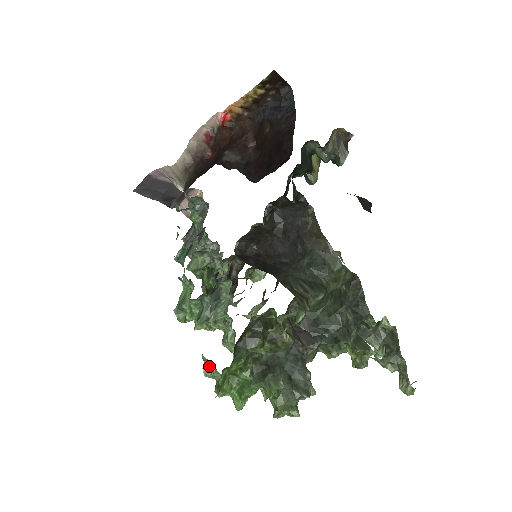
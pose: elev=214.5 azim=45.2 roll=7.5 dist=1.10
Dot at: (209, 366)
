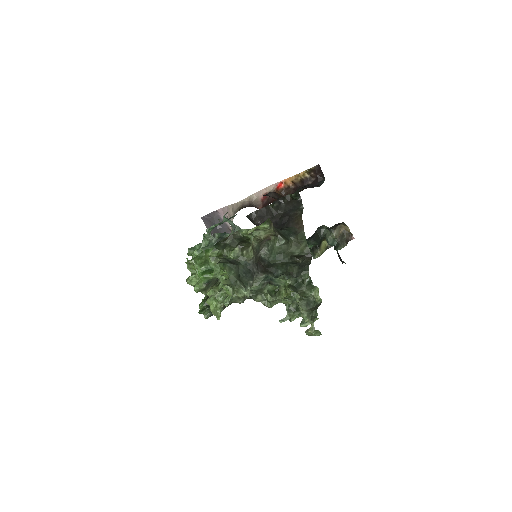
Dot at: occluded
